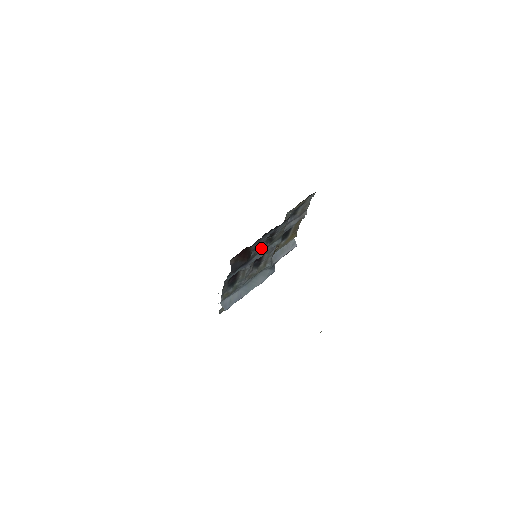
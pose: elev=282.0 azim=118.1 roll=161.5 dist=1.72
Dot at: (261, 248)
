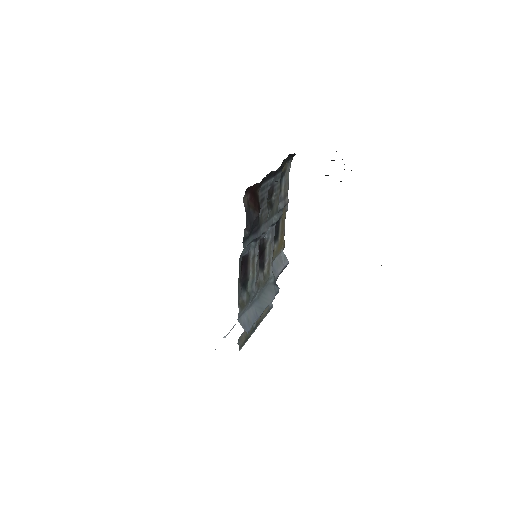
Dot at: (265, 212)
